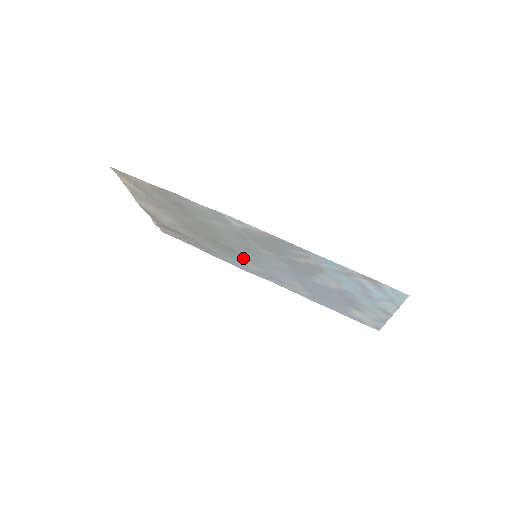
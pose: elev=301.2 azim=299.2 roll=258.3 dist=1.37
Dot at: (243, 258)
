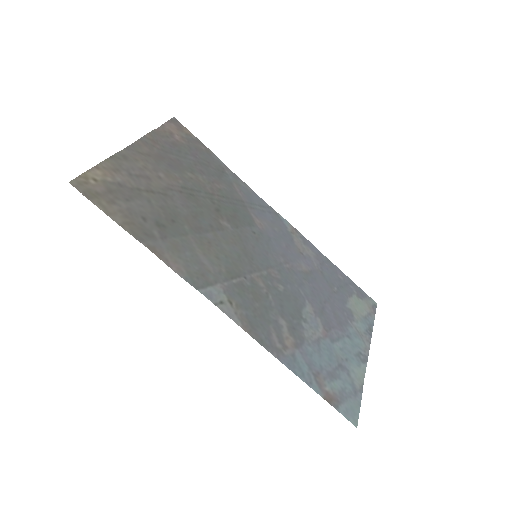
Dot at: (251, 224)
